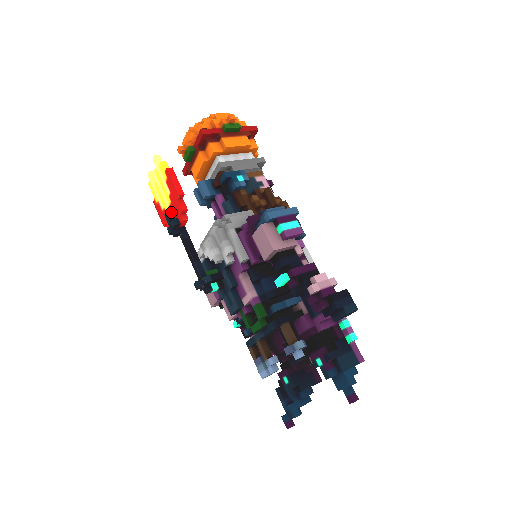
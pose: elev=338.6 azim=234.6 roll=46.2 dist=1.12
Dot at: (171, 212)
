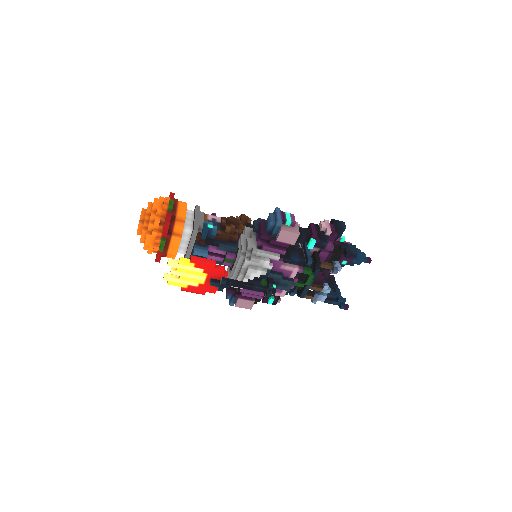
Dot at: (212, 279)
